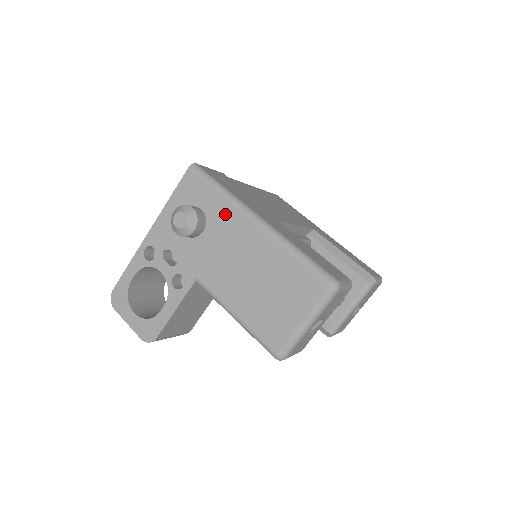
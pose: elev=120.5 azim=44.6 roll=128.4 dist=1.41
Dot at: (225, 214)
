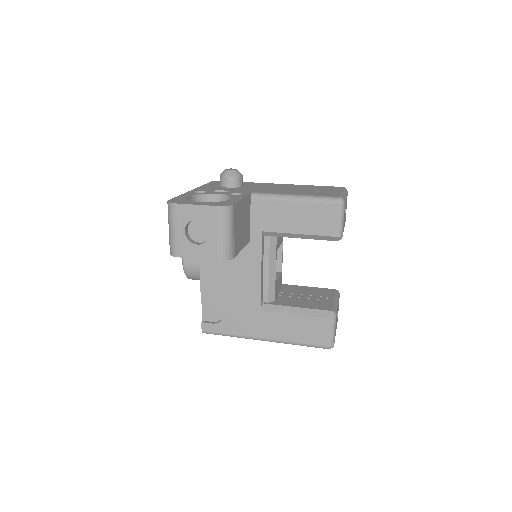
Dot at: (254, 184)
